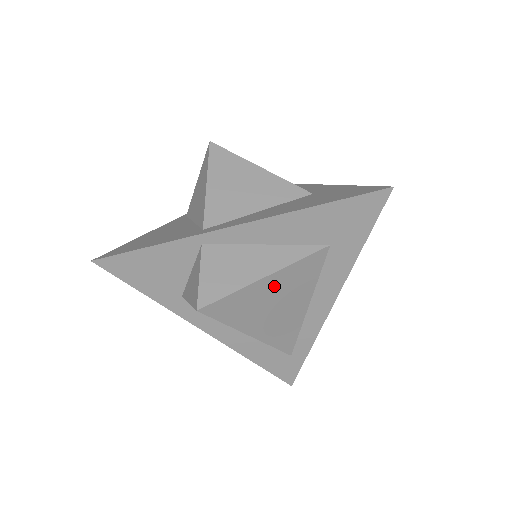
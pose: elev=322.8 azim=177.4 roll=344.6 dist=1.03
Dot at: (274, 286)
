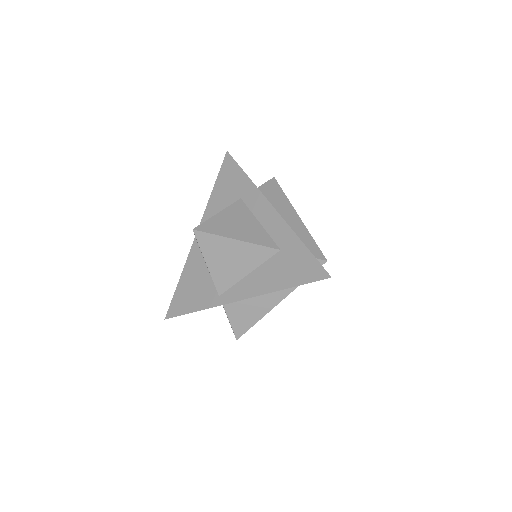
Dot at: occluded
